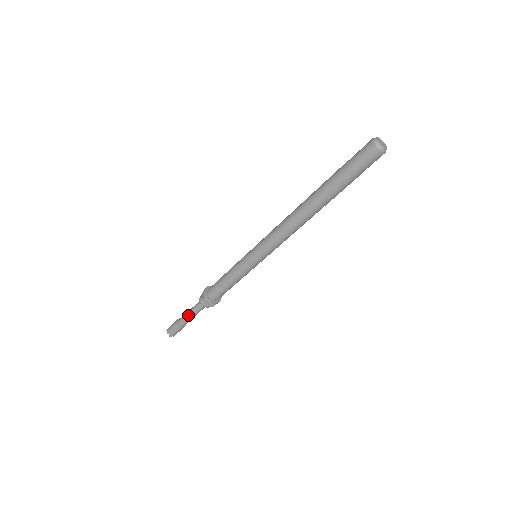
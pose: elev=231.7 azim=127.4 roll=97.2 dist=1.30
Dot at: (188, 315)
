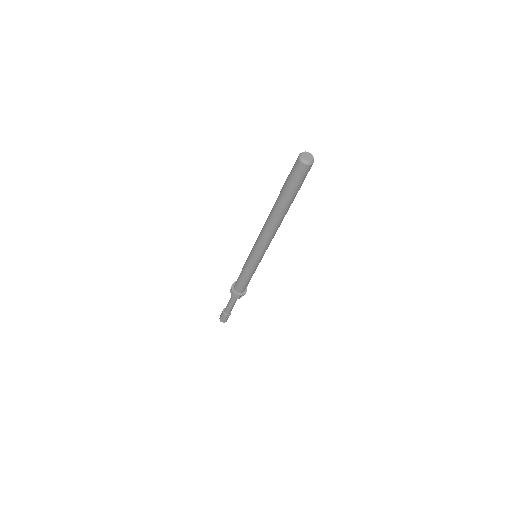
Dot at: (228, 304)
